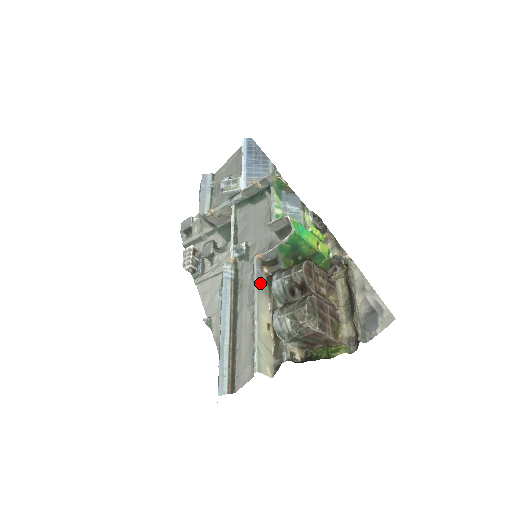
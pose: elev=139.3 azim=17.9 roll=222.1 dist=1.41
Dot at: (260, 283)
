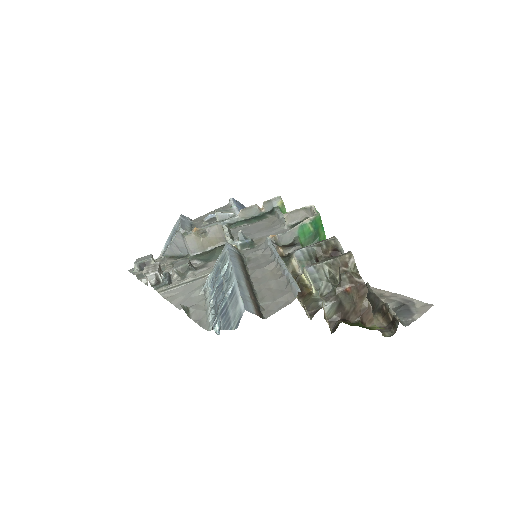
Dot at: occluded
